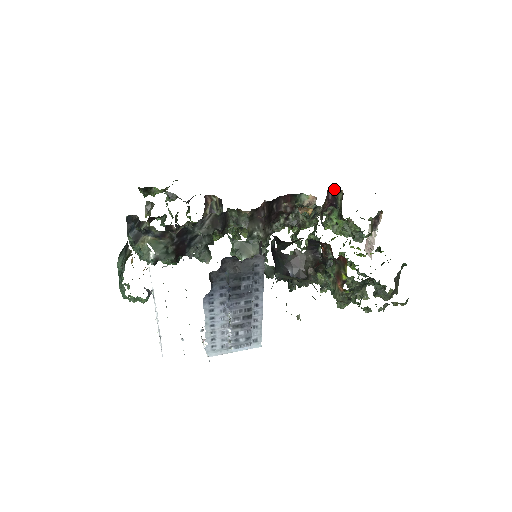
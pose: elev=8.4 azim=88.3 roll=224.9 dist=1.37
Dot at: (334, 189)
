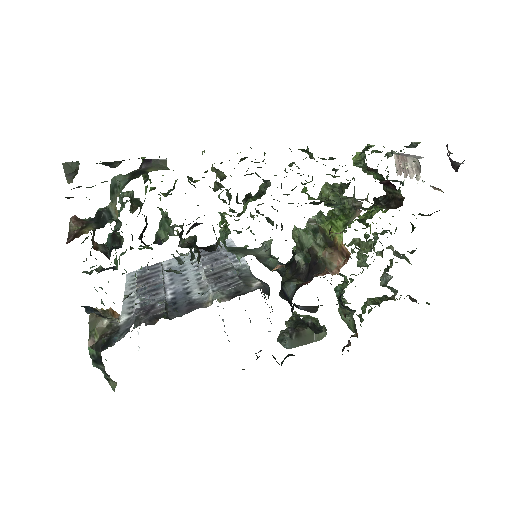
Dot at: (393, 185)
